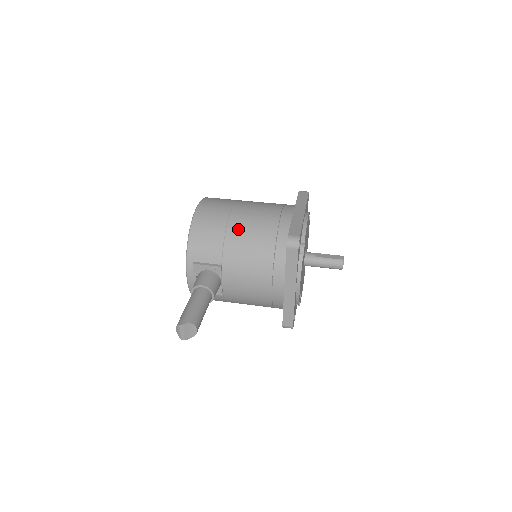
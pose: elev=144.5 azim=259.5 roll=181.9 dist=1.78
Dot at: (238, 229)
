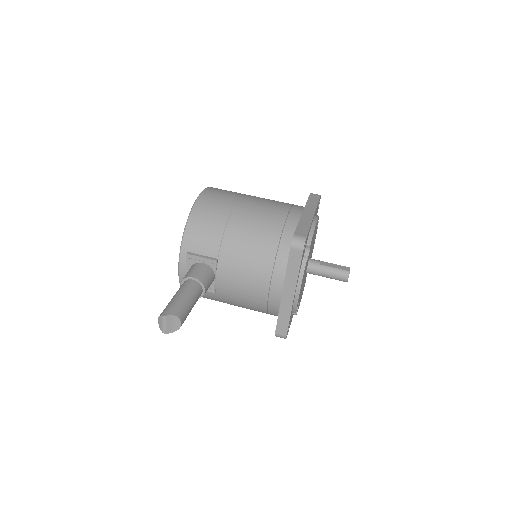
Dot at: (240, 223)
